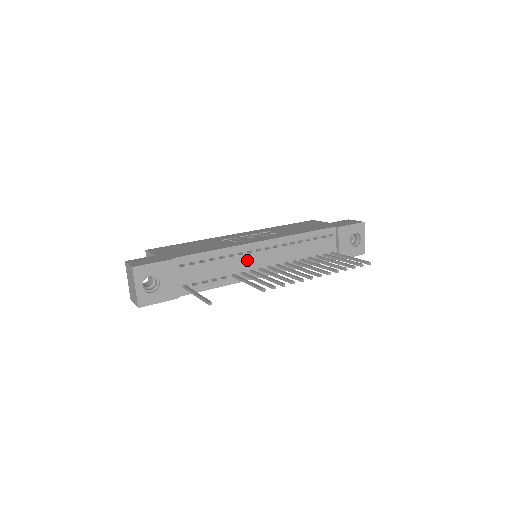
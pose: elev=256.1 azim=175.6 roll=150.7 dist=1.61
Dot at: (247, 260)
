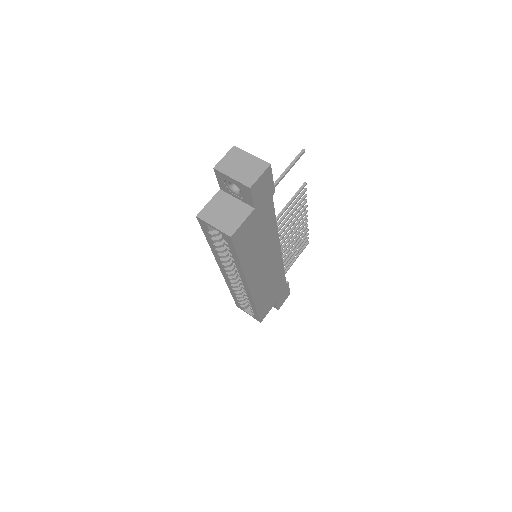
Dot at: occluded
